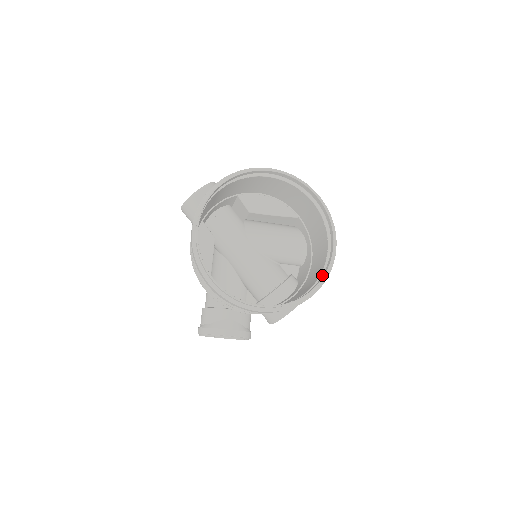
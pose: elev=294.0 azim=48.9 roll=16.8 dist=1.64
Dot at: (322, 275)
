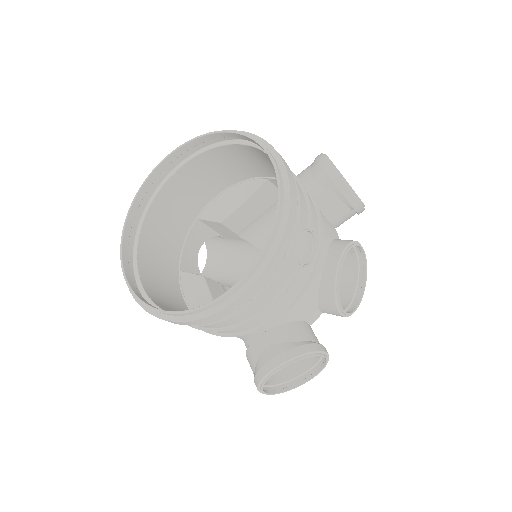
Dot at: (281, 196)
